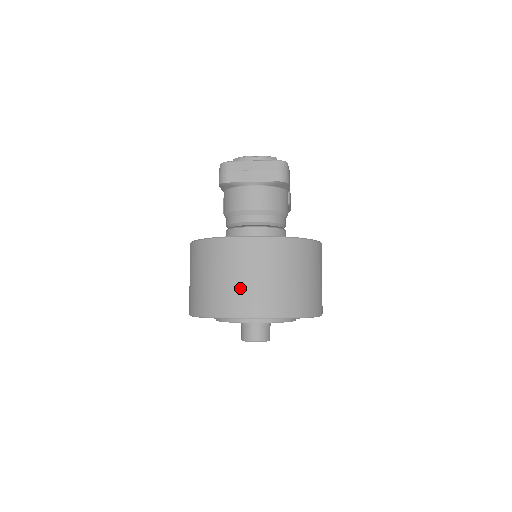
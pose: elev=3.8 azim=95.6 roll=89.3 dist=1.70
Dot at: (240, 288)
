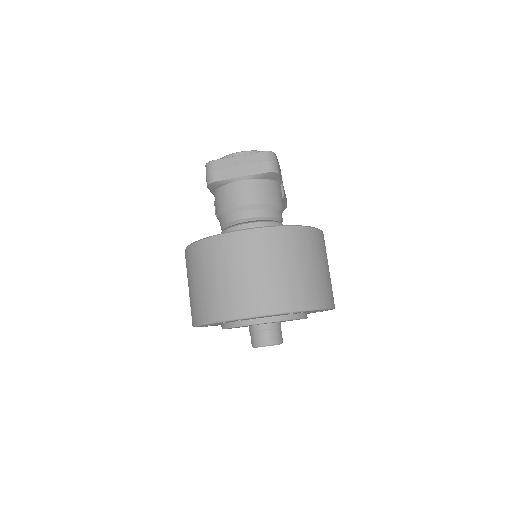
Dot at: (240, 286)
